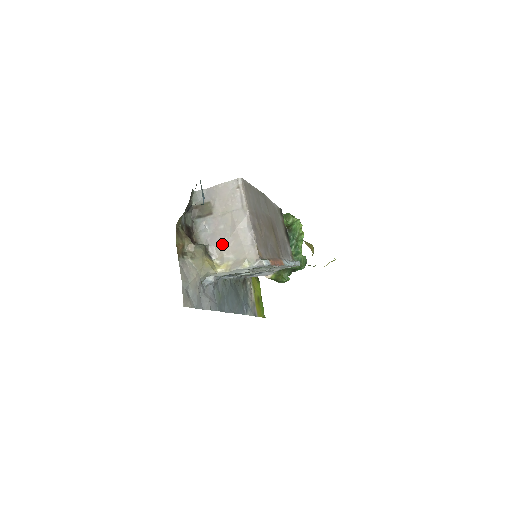
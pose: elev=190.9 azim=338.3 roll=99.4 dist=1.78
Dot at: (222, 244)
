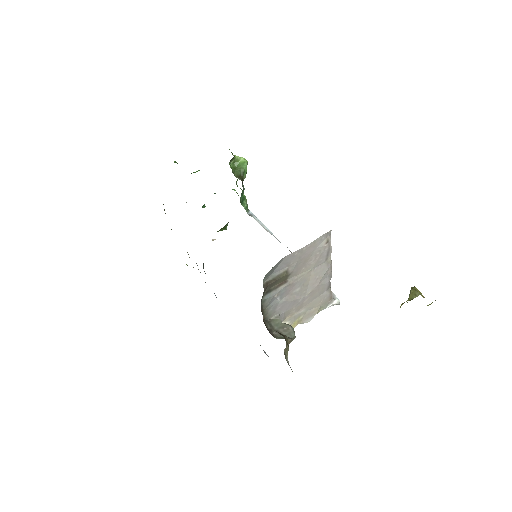
Dot at: (295, 306)
